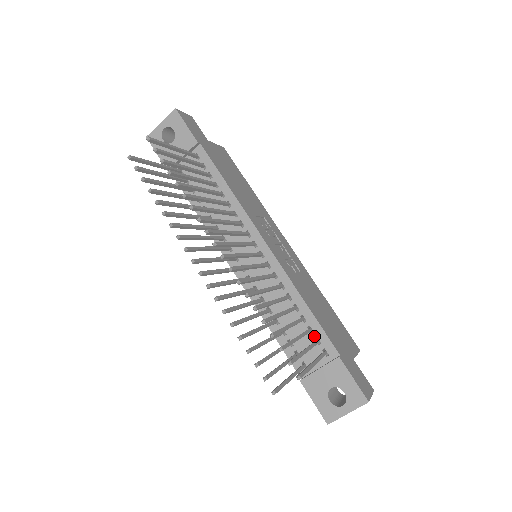
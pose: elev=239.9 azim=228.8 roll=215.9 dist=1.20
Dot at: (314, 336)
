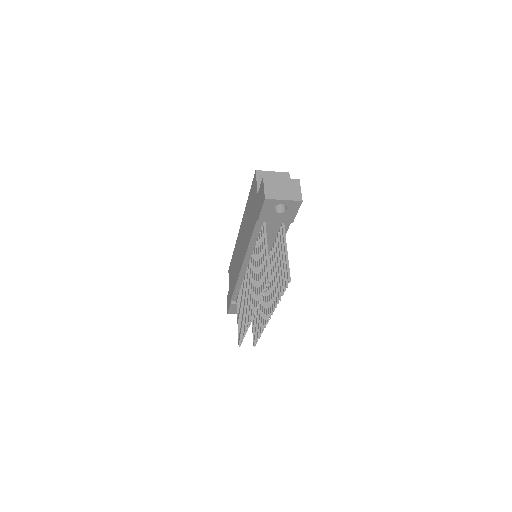
Dot at: occluded
